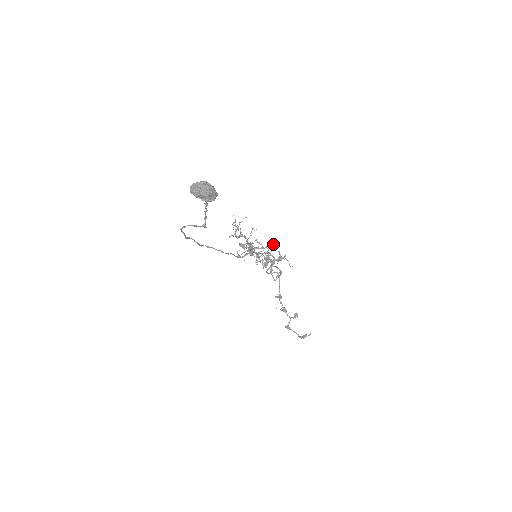
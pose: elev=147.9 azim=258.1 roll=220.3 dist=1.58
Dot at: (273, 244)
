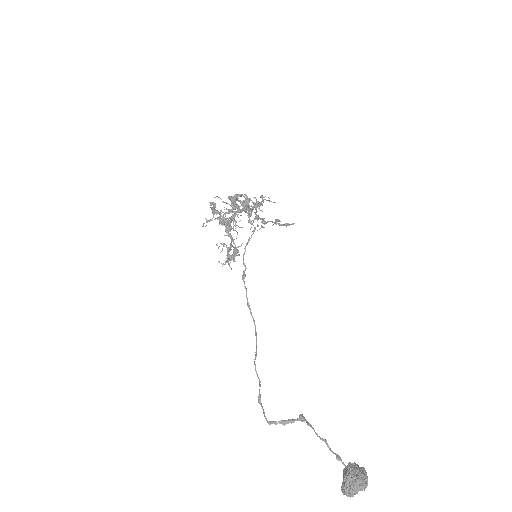
Dot at: (249, 202)
